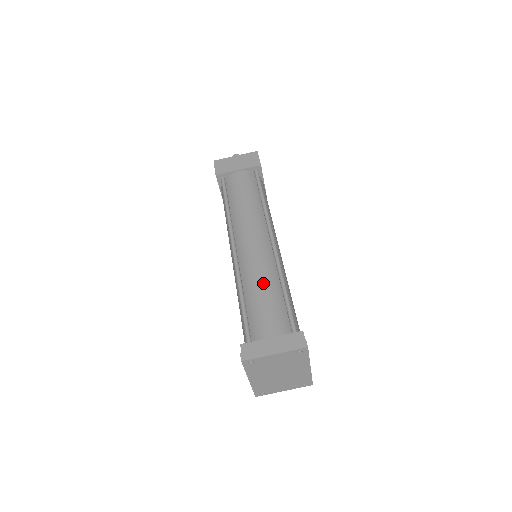
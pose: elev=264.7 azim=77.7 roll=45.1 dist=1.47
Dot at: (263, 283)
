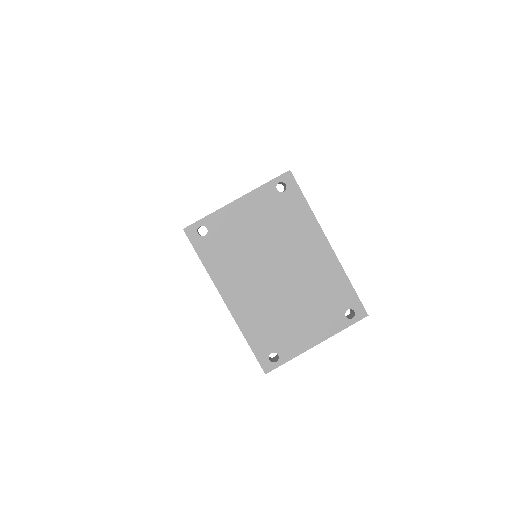
Dot at: occluded
